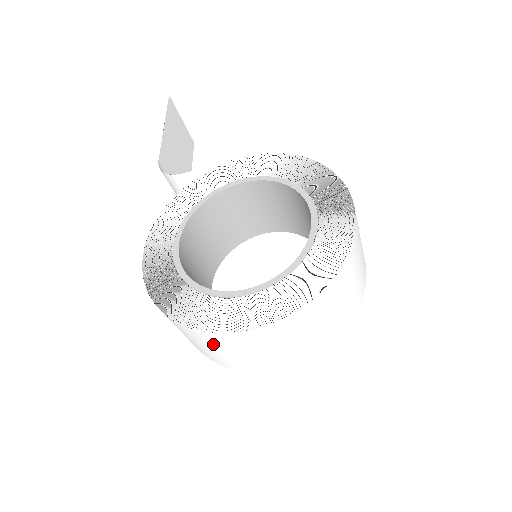
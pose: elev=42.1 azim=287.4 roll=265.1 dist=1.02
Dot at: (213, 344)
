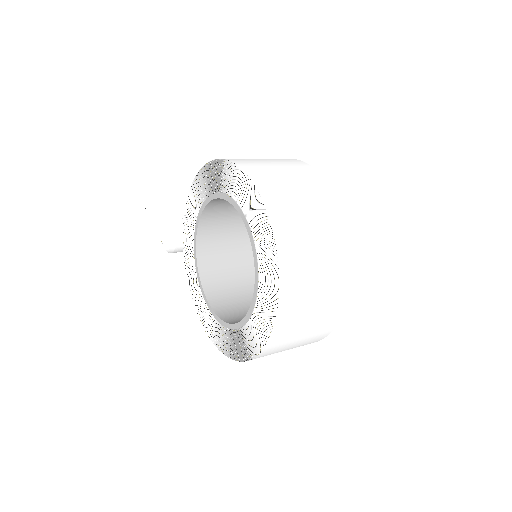
Dot at: (276, 352)
